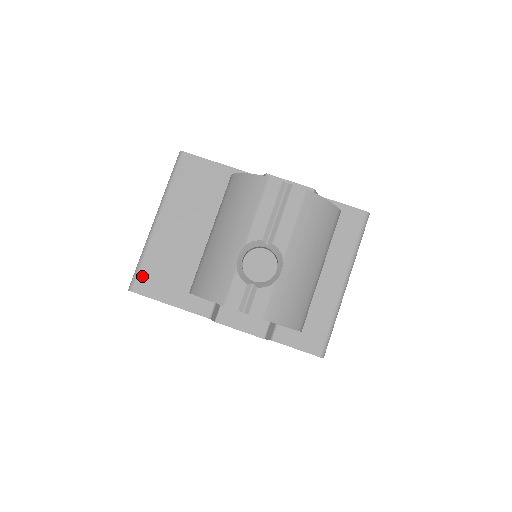
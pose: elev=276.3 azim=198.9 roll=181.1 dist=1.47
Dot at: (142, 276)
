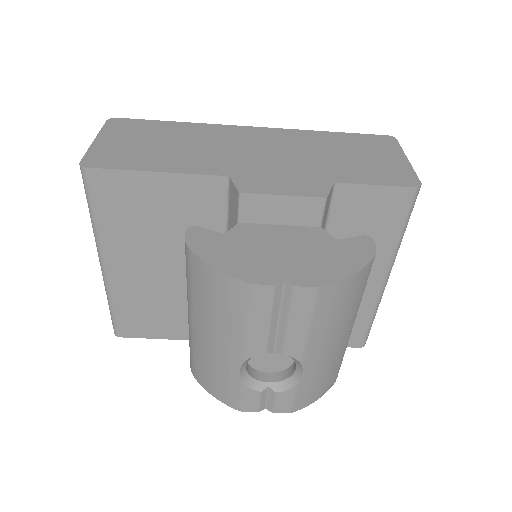
Dot at: (122, 323)
